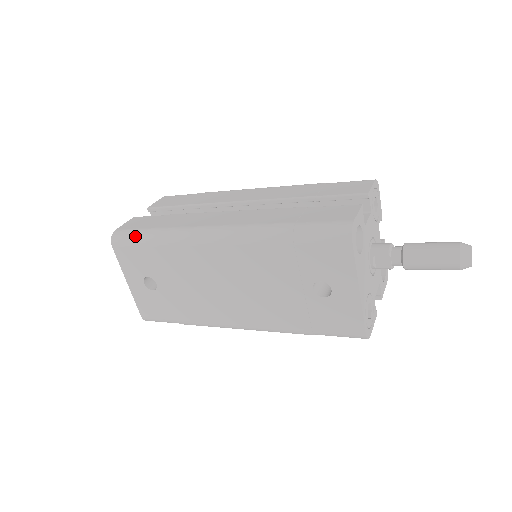
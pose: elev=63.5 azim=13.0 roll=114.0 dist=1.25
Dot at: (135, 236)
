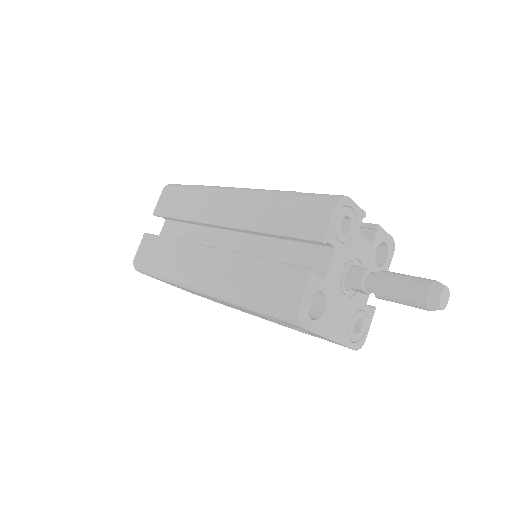
Dot at: (148, 271)
